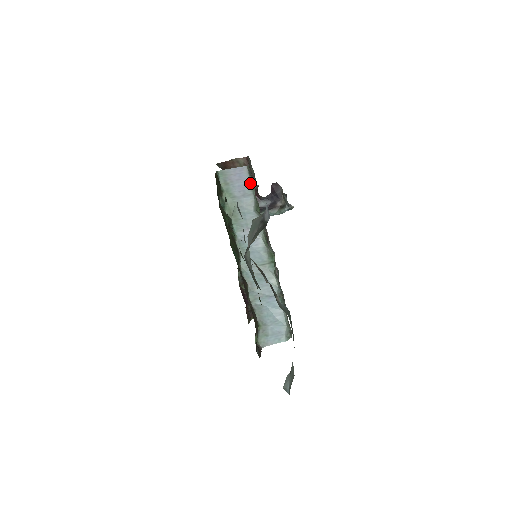
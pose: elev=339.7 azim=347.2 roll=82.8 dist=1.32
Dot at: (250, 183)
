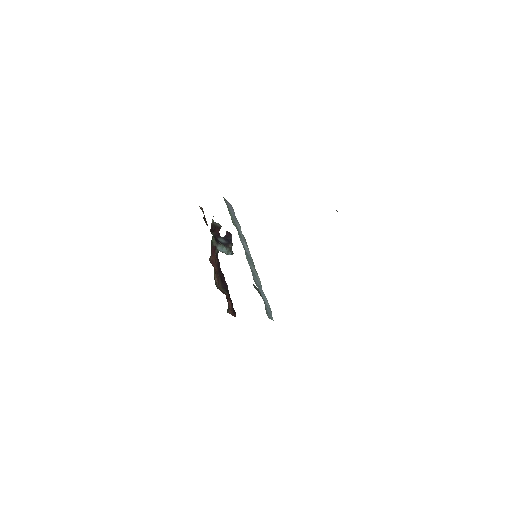
Dot at: occluded
